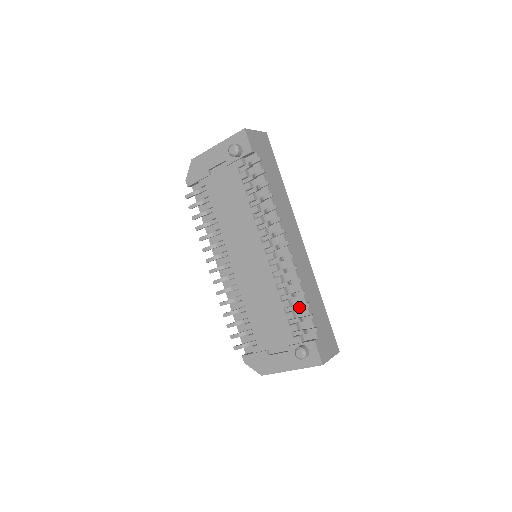
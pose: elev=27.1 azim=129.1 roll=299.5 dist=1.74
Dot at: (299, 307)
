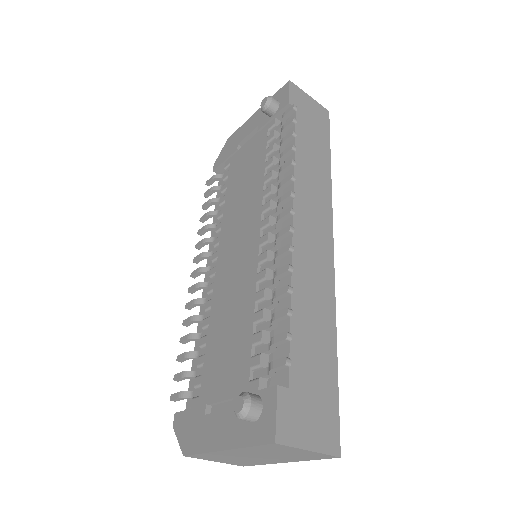
Dot at: (273, 317)
